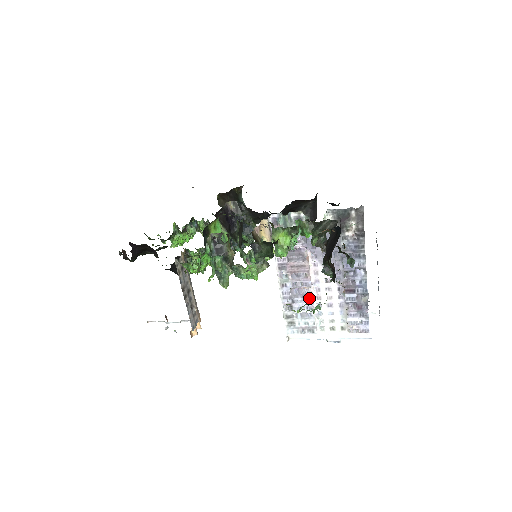
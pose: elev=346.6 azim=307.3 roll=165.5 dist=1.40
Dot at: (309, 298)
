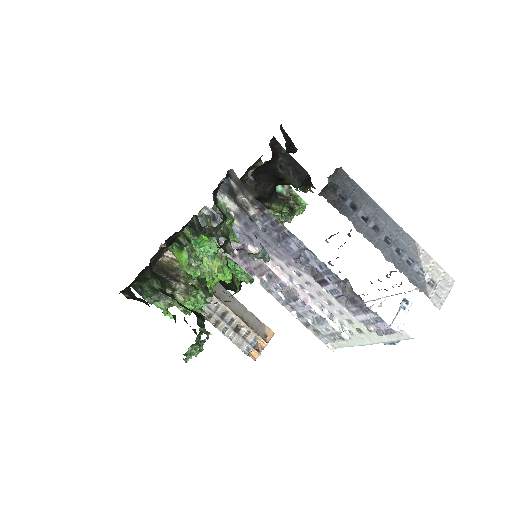
Dot at: (299, 300)
